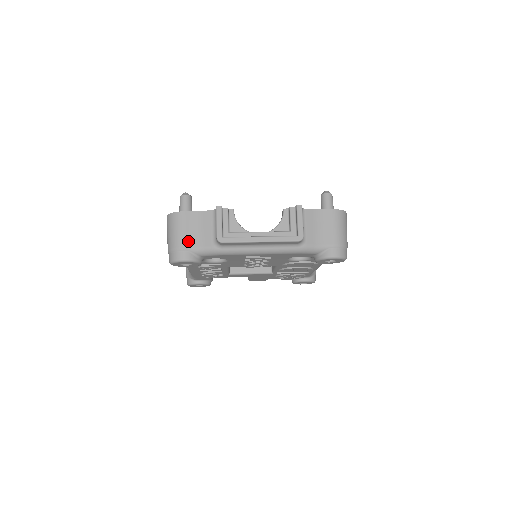
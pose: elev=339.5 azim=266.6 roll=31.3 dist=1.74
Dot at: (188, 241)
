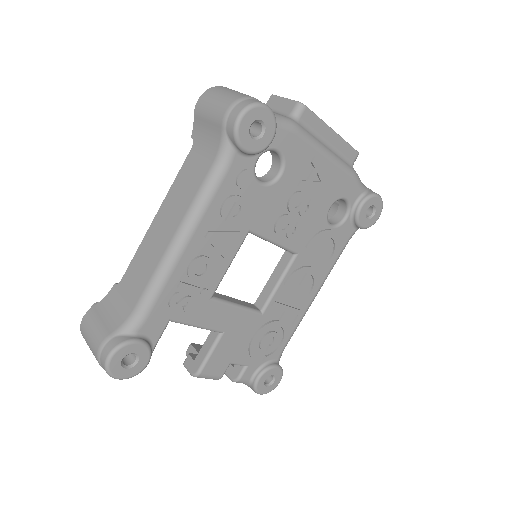
Dot at: occluded
